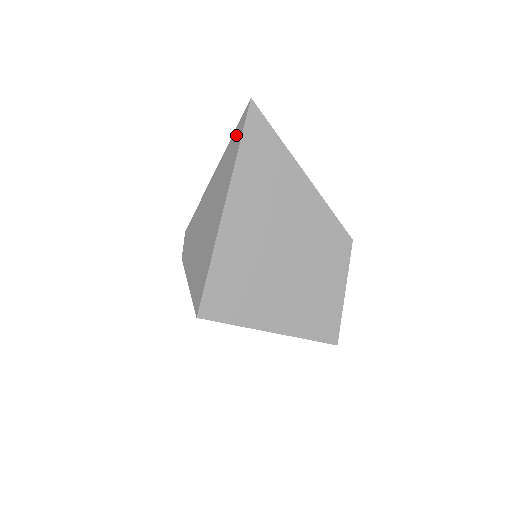
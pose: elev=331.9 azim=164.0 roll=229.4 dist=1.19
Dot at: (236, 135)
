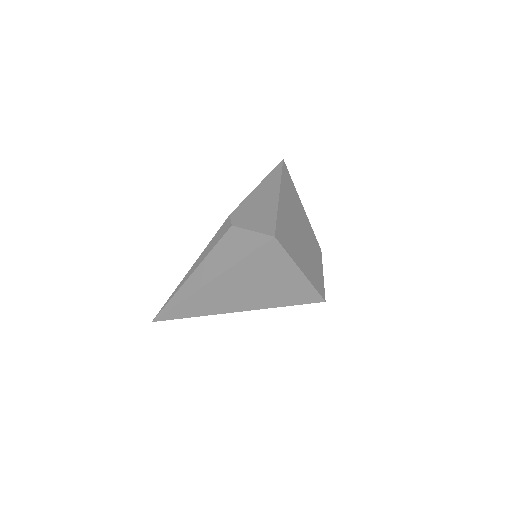
Dot at: (276, 171)
